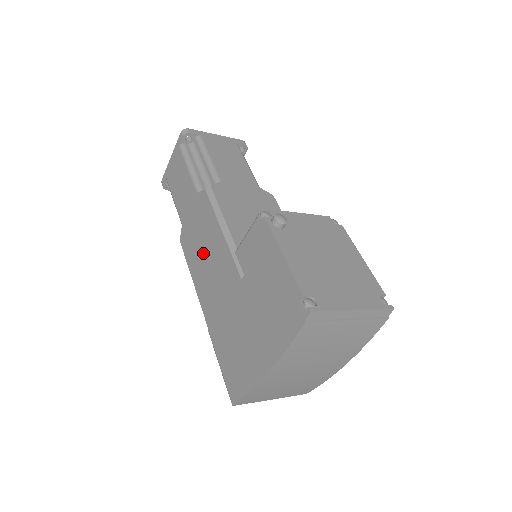
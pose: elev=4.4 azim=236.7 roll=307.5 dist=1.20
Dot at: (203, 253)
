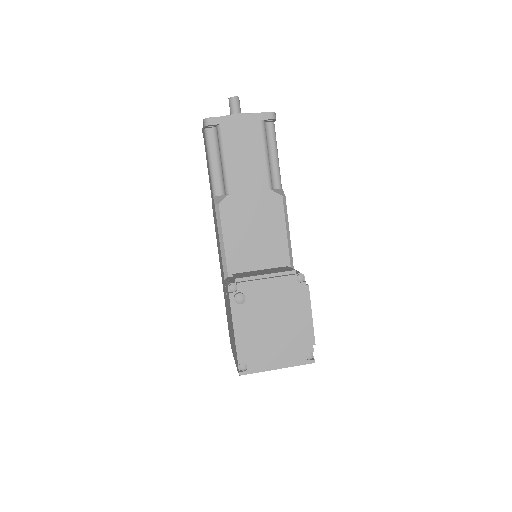
Dot at: (218, 244)
